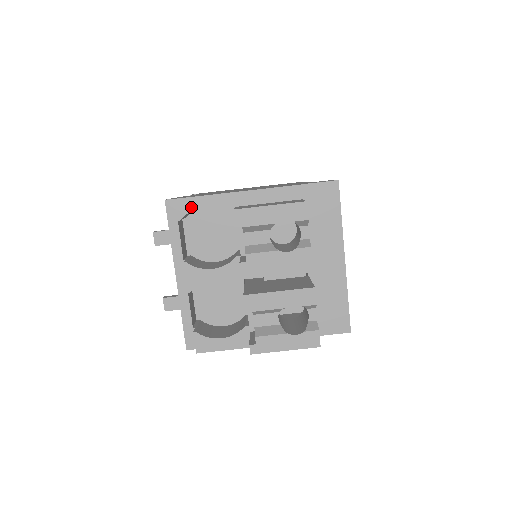
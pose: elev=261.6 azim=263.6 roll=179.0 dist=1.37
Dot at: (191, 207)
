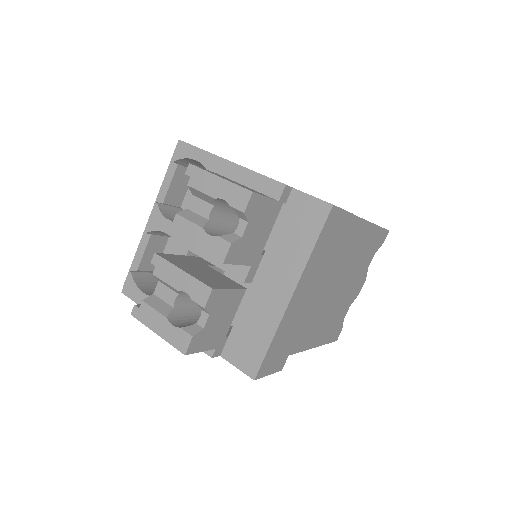
Dot at: (187, 154)
